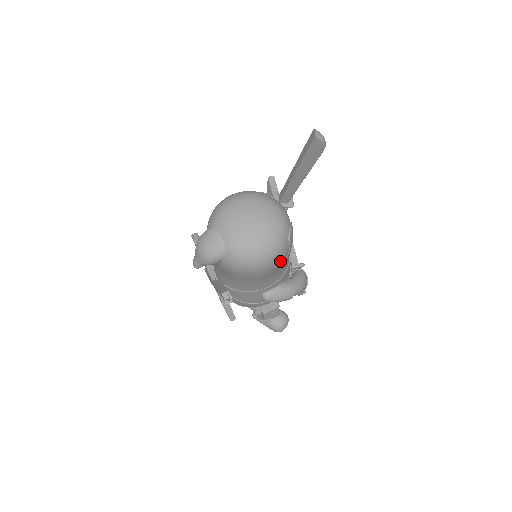
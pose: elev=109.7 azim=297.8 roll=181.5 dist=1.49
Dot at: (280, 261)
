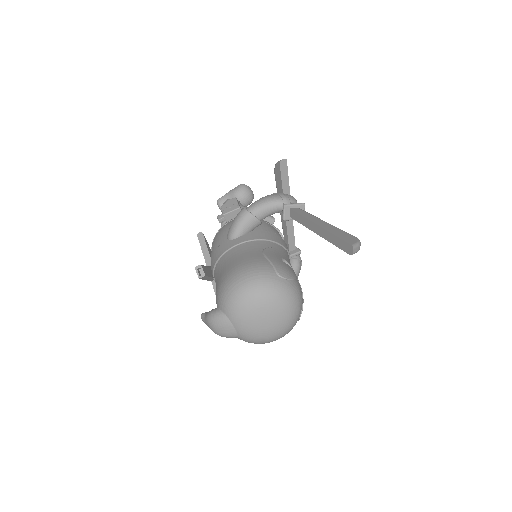
Dot at: occluded
